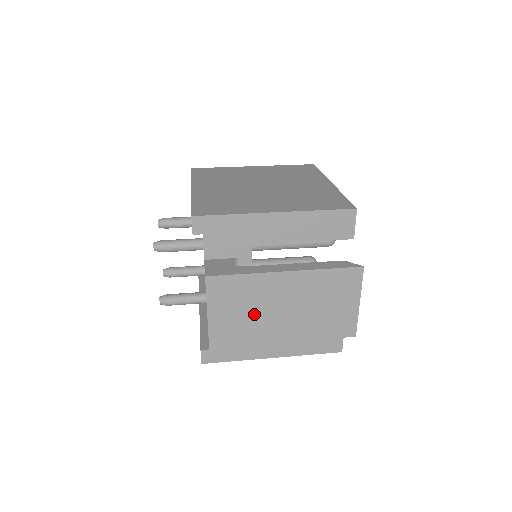
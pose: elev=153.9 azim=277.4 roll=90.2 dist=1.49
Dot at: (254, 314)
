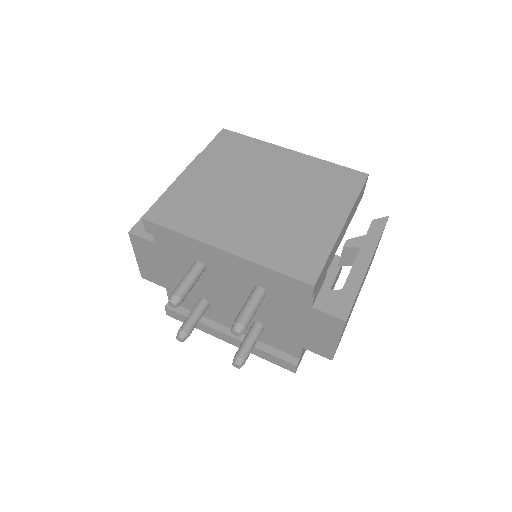
Dot at: occluded
